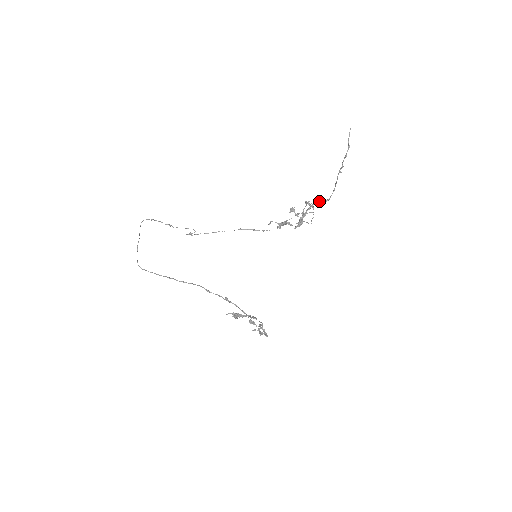
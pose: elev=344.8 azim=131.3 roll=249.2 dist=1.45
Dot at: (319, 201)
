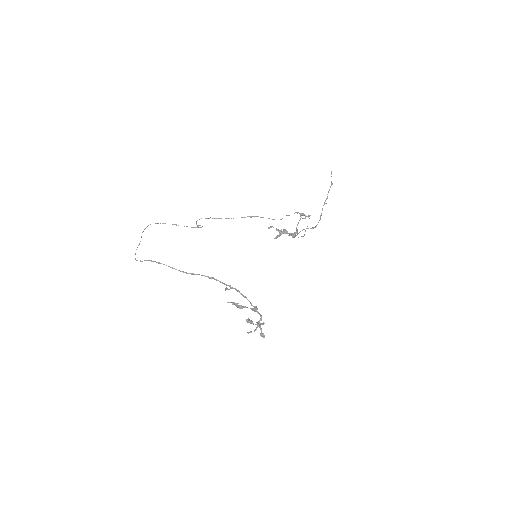
Dot at: (307, 228)
